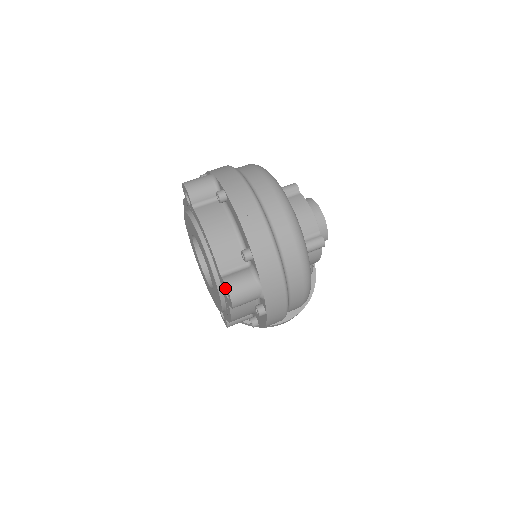
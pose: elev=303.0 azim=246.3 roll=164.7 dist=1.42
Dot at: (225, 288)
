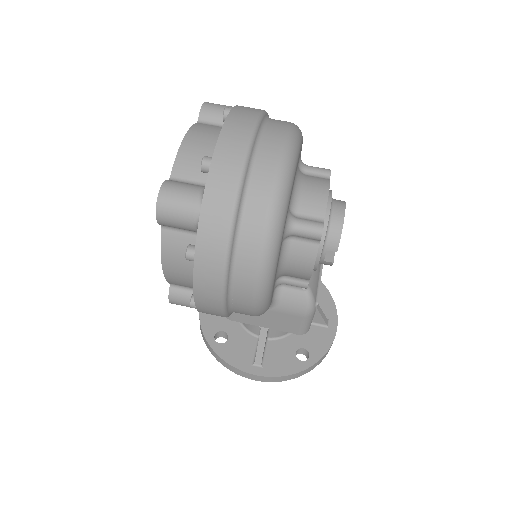
Dot at: occluded
